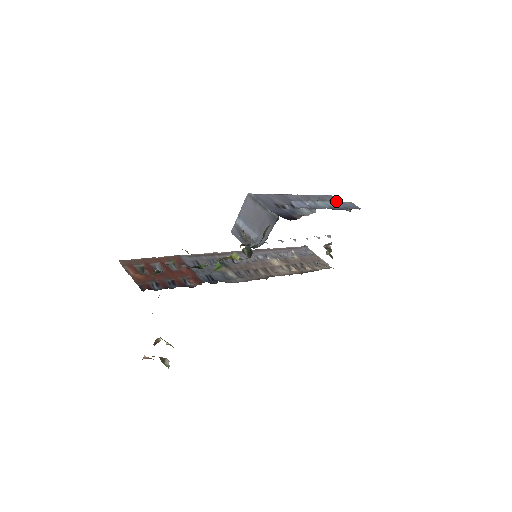
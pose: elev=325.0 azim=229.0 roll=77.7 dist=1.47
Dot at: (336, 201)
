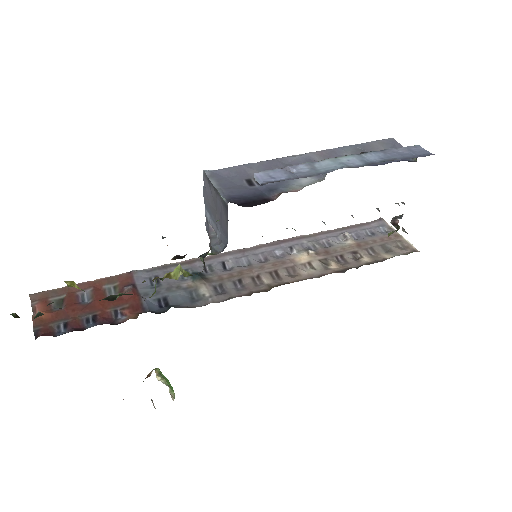
Dot at: (373, 151)
